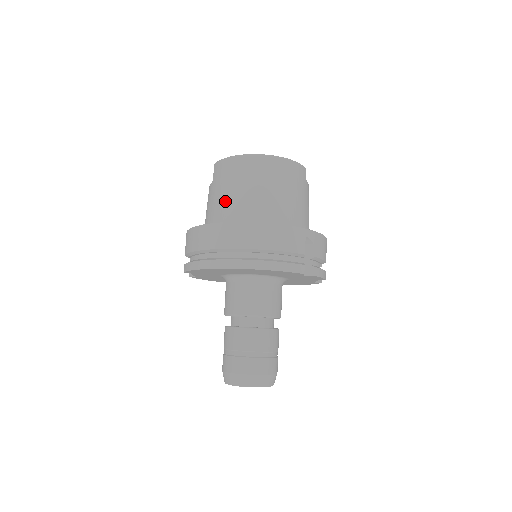
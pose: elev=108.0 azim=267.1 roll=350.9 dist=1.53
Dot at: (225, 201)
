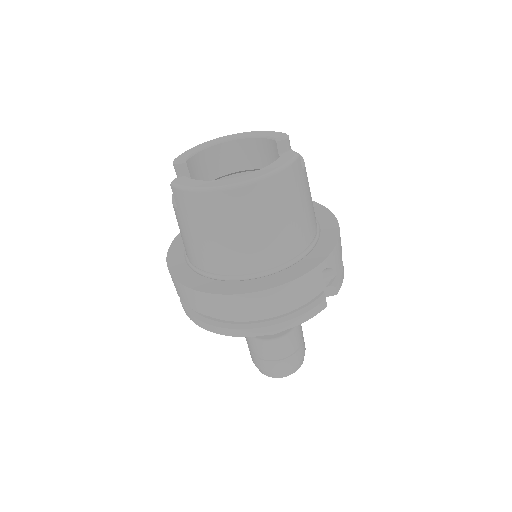
Dot at: (208, 249)
